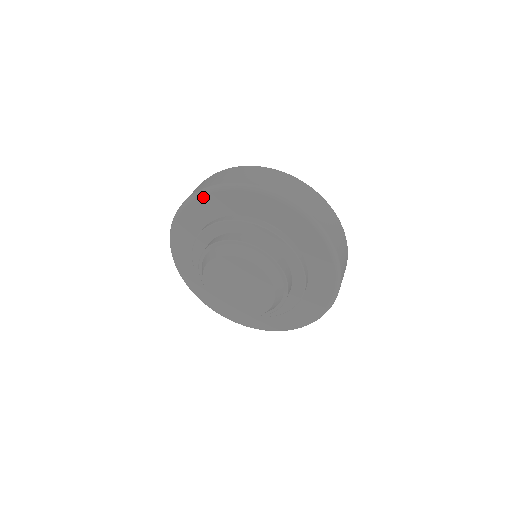
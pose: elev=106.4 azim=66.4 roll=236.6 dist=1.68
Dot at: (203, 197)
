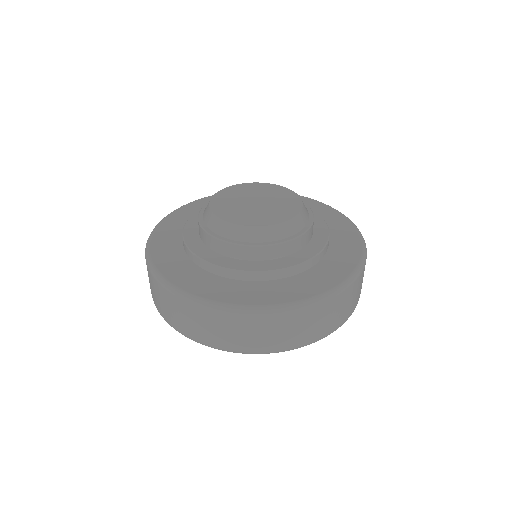
Dot at: (191, 204)
